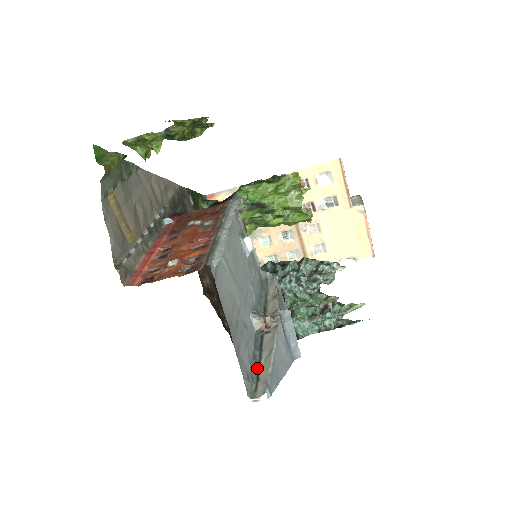
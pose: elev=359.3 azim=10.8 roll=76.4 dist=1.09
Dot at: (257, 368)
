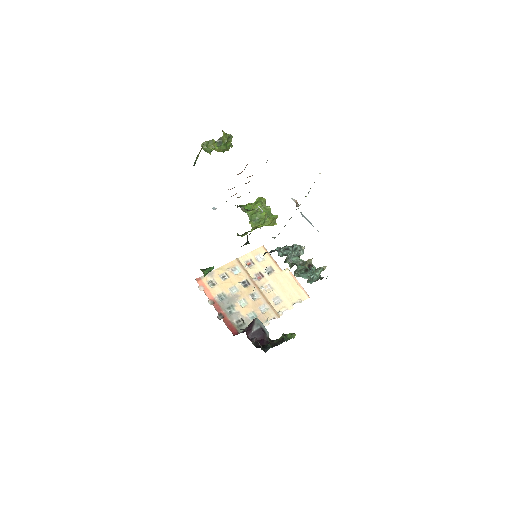
Dot at: occluded
